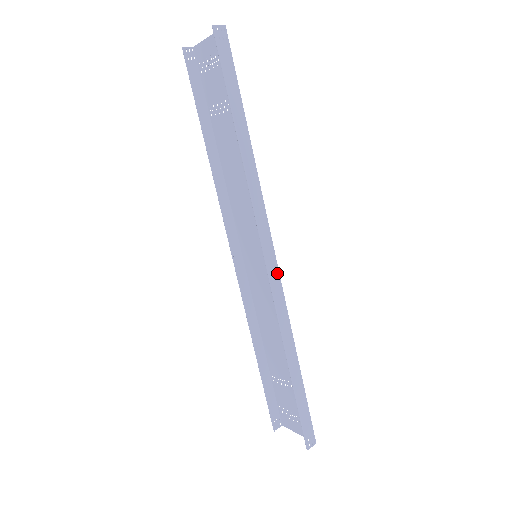
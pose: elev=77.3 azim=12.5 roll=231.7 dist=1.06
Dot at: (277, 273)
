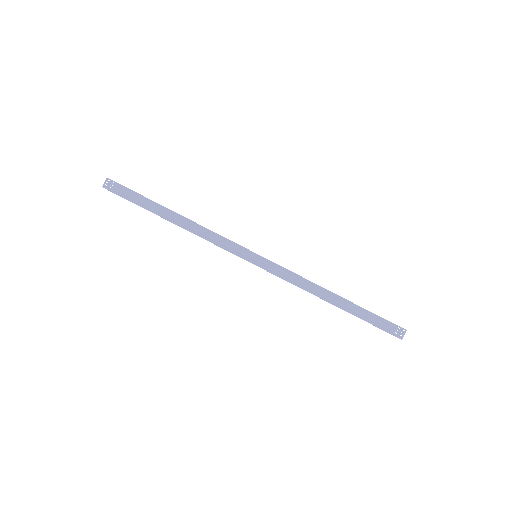
Dot at: (268, 262)
